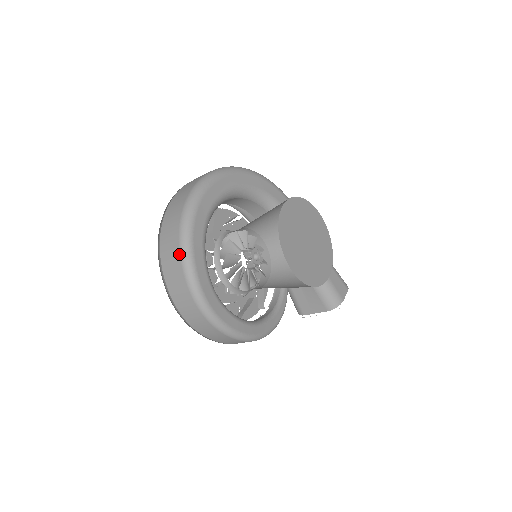
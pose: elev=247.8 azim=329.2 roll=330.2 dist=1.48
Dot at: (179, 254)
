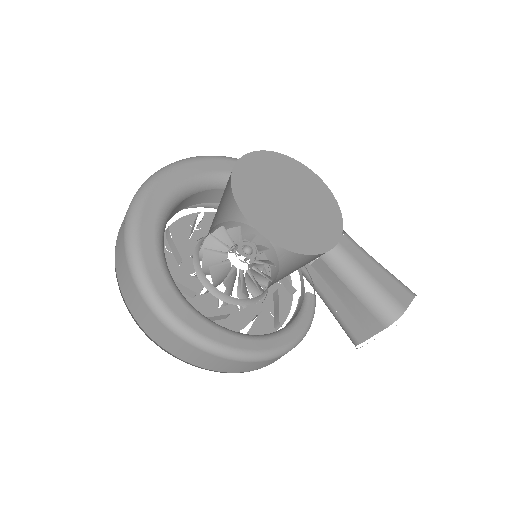
Dot at: (123, 244)
